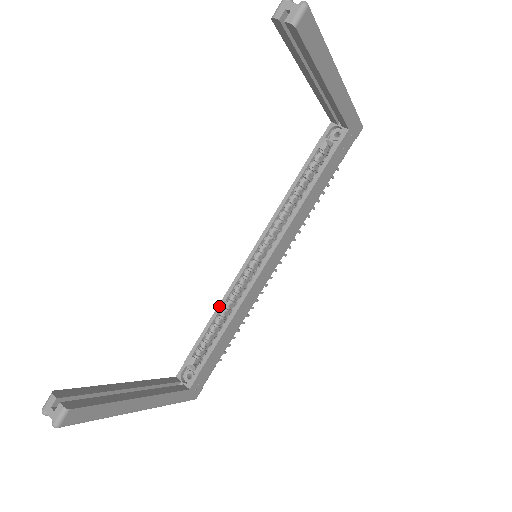
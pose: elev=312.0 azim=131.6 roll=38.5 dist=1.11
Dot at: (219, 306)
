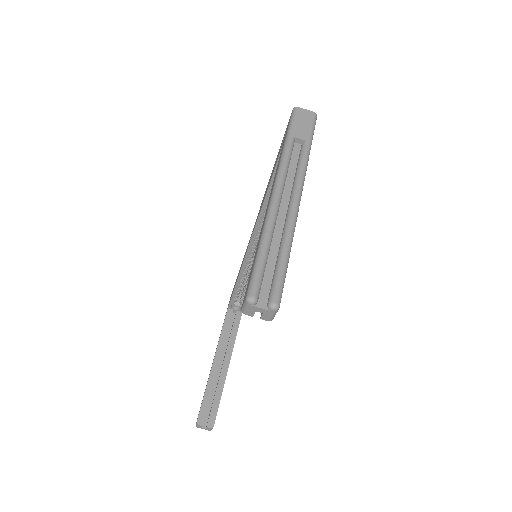
Dot at: (239, 278)
